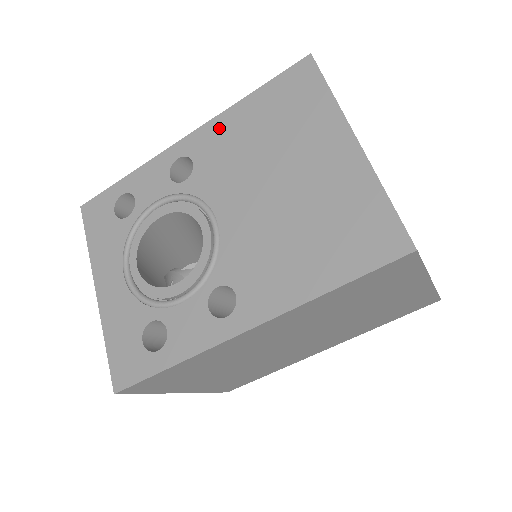
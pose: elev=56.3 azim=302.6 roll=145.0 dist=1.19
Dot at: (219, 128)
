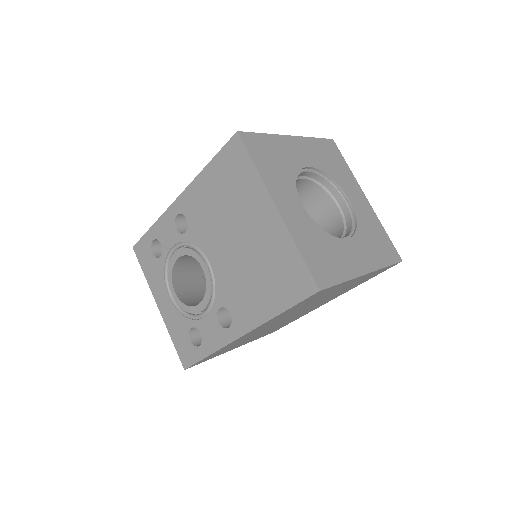
Dot at: (195, 192)
